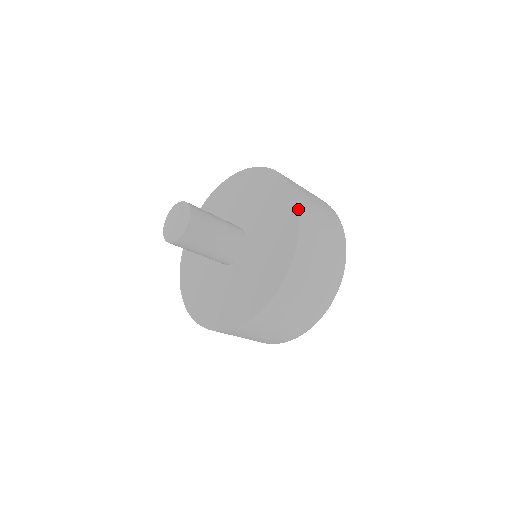
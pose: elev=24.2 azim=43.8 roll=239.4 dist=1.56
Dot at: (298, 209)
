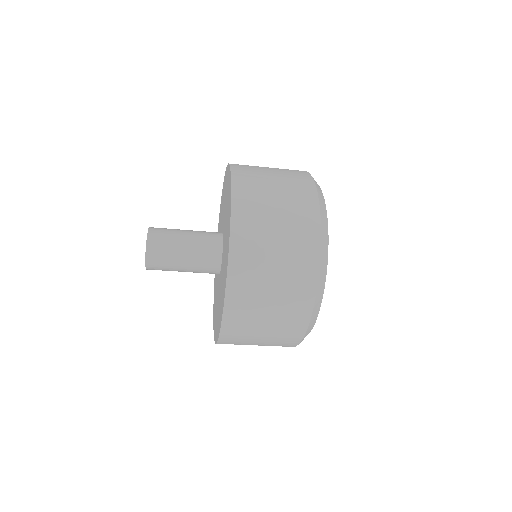
Dot at: (228, 164)
